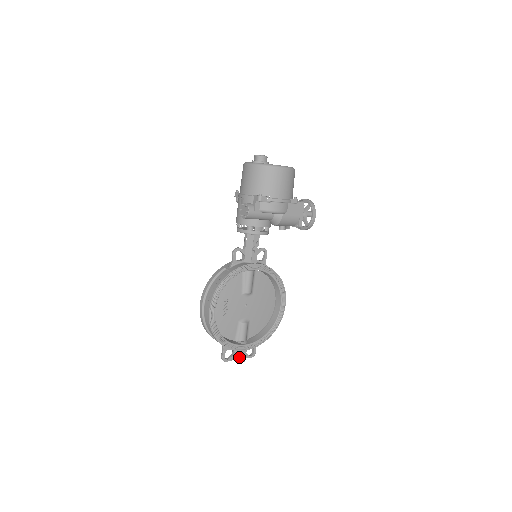
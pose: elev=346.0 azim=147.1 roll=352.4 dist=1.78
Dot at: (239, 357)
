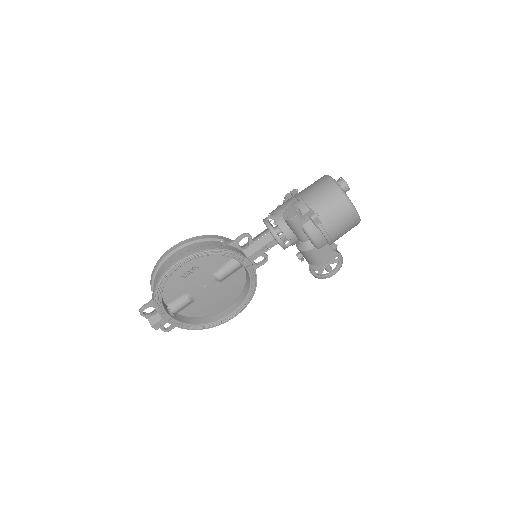
Dot at: (156, 322)
